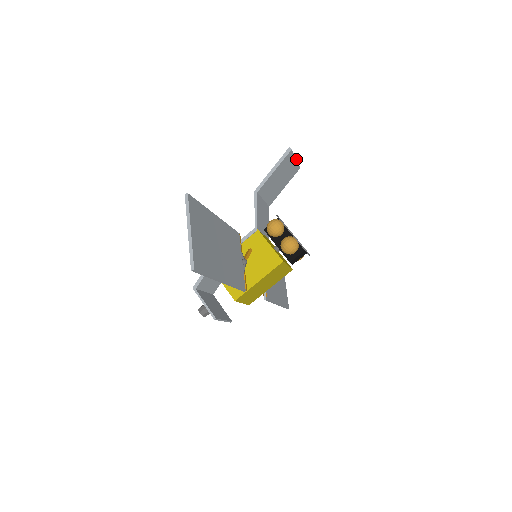
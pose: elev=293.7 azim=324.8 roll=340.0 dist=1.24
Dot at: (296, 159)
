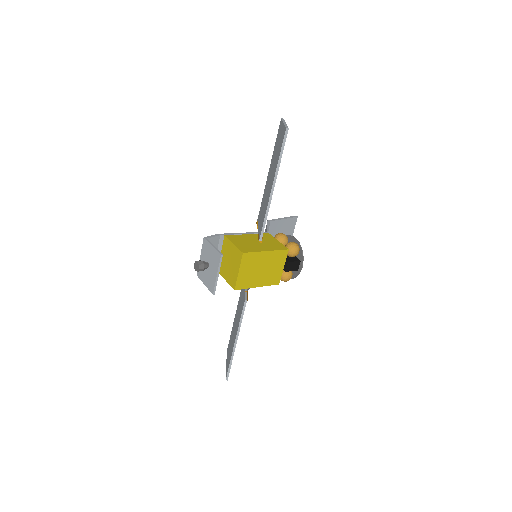
Dot at: occluded
